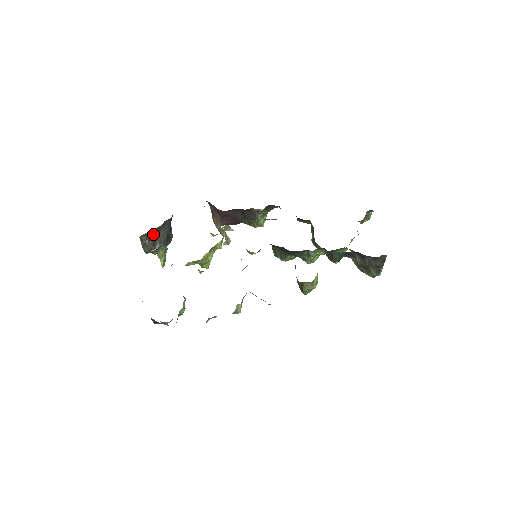
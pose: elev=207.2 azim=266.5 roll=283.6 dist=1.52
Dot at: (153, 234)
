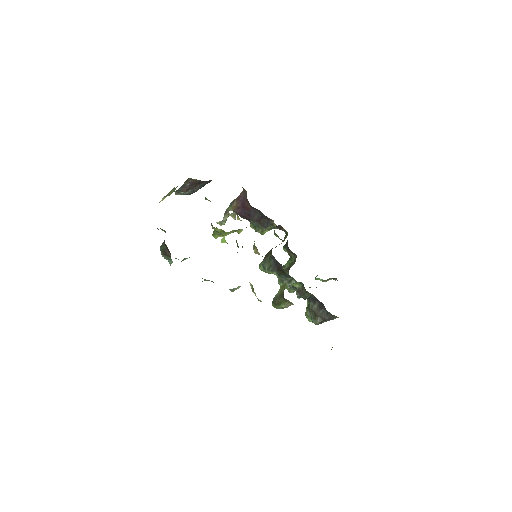
Dot at: (196, 183)
